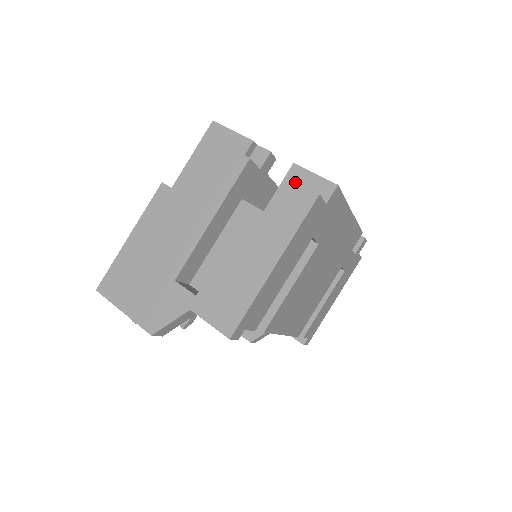
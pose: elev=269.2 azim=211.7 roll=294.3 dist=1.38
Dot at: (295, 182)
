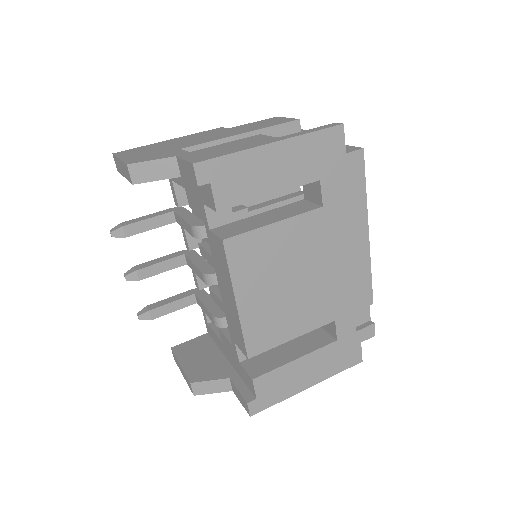
Dot at: occluded
